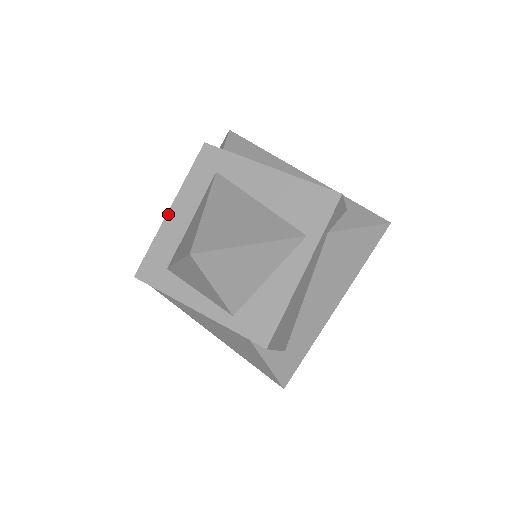
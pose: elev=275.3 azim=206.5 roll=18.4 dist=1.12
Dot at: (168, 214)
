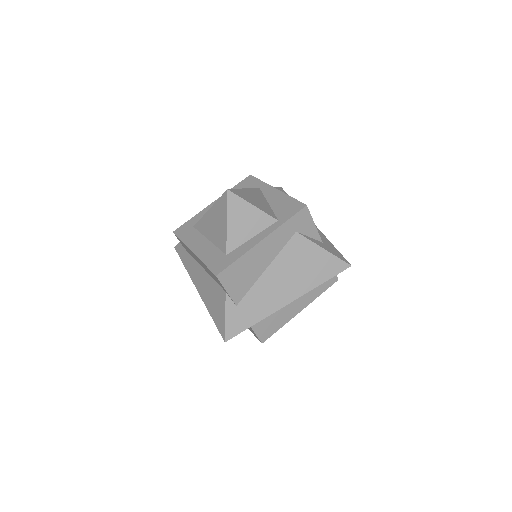
Dot at: (195, 253)
